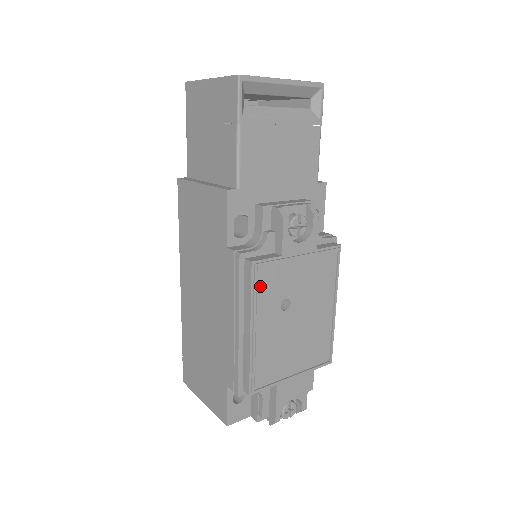
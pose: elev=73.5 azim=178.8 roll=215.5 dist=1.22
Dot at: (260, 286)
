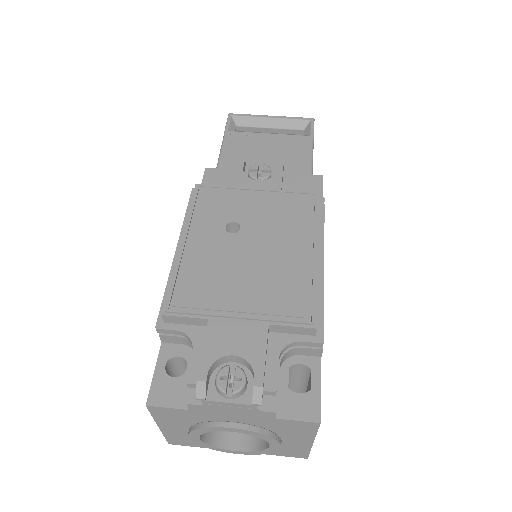
Dot at: (201, 204)
